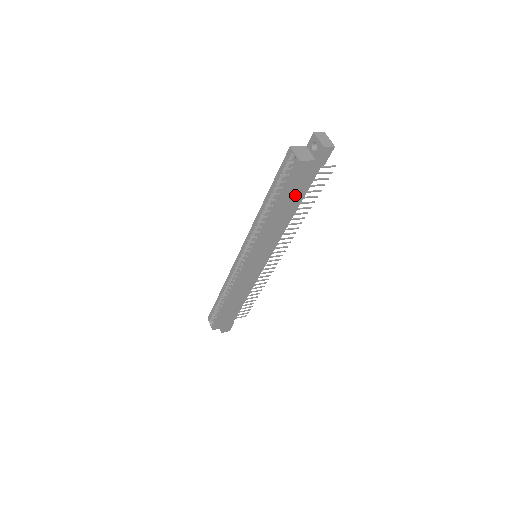
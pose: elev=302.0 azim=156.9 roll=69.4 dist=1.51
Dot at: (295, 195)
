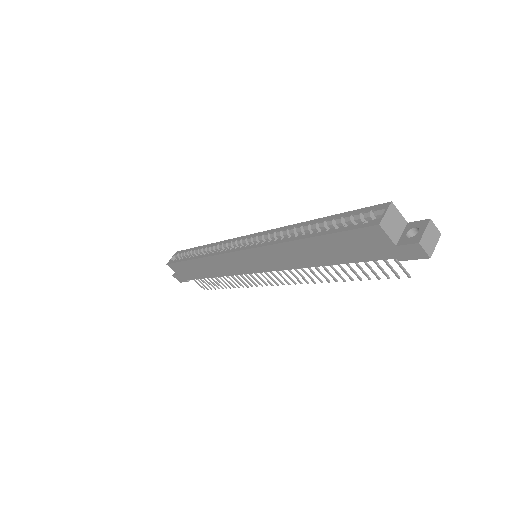
Dot at: (340, 251)
